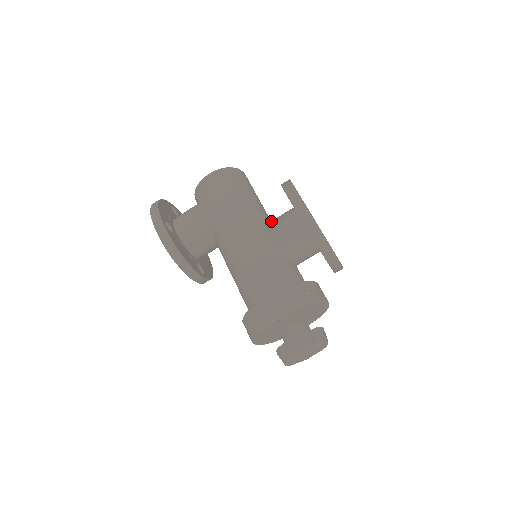
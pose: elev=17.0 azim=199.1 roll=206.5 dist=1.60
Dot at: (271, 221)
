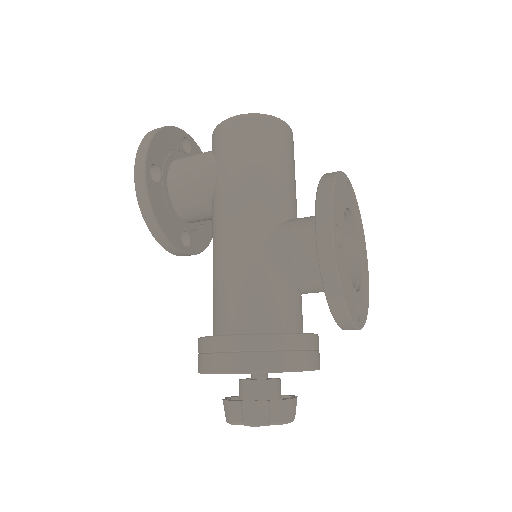
Dot at: (290, 221)
